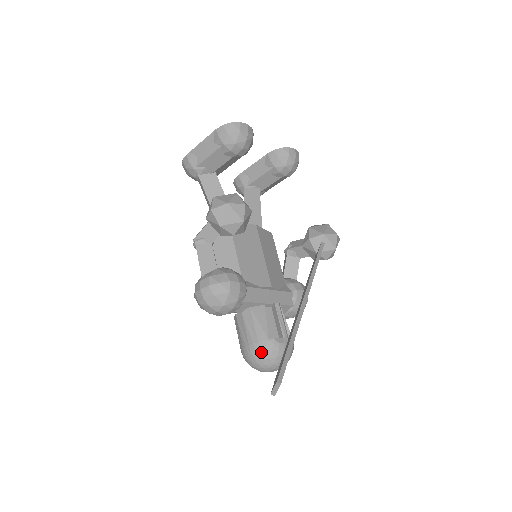
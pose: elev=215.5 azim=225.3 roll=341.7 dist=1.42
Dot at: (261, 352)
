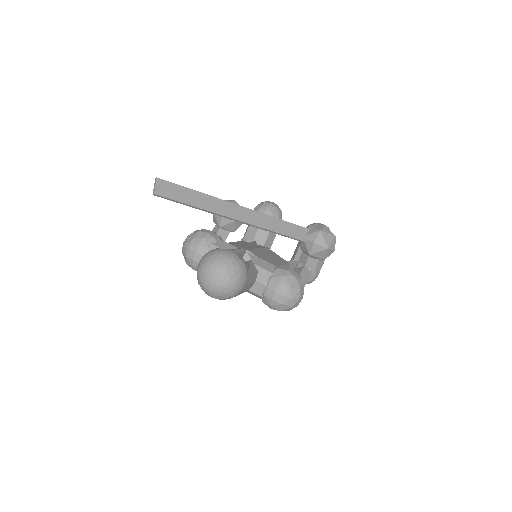
Dot at: (203, 257)
